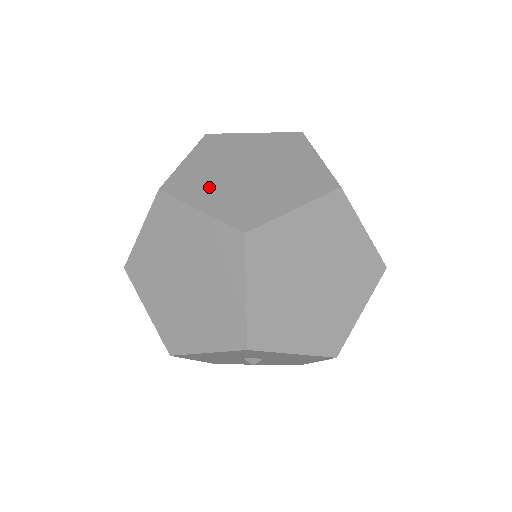
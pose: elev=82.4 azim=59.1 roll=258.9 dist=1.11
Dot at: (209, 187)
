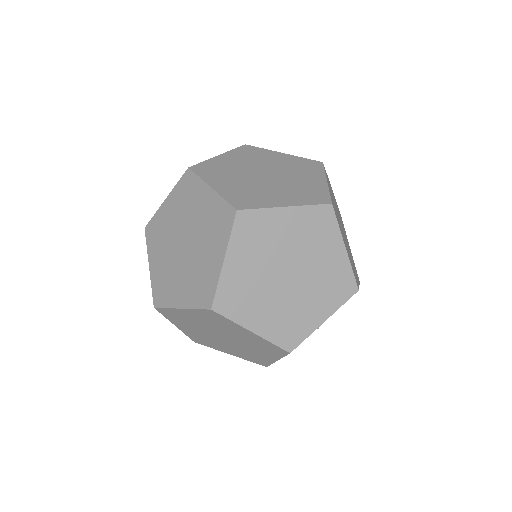
Dot at: (173, 282)
